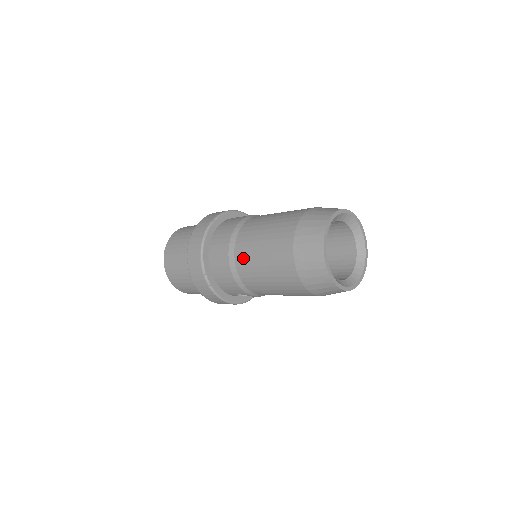
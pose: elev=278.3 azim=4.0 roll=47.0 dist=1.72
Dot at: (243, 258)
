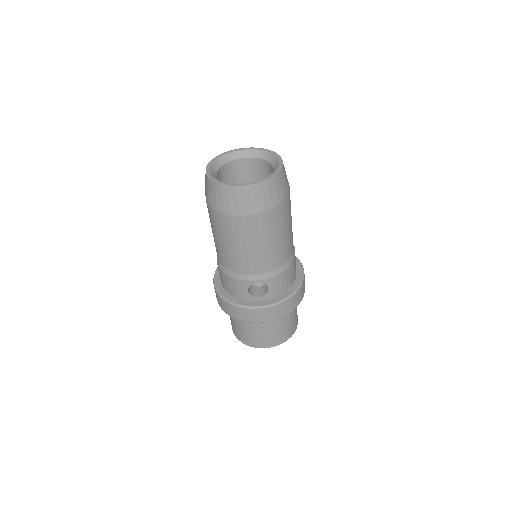
Dot at: (216, 250)
